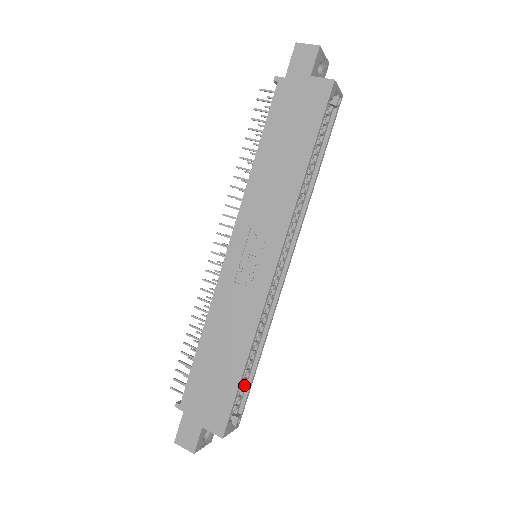
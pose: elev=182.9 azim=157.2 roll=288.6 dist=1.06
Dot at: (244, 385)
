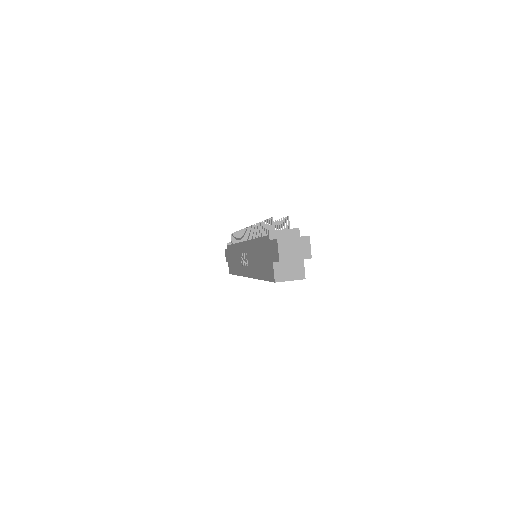
Dot at: occluded
